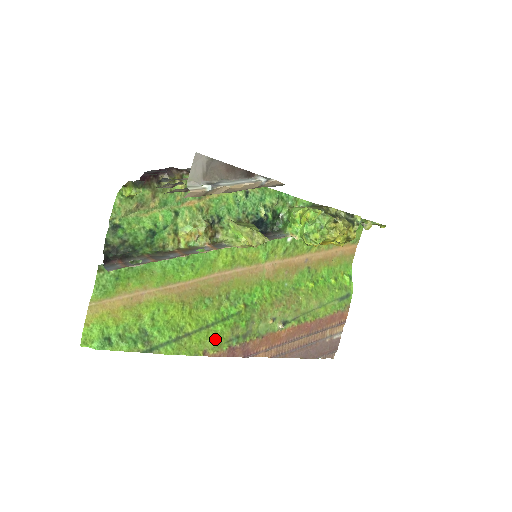
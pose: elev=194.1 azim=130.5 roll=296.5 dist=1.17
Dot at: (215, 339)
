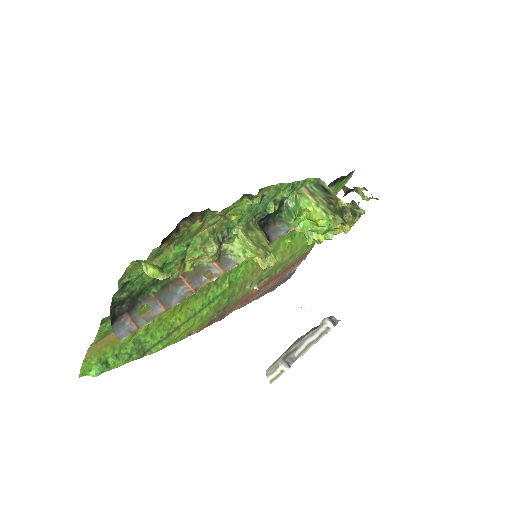
Dot at: (200, 322)
